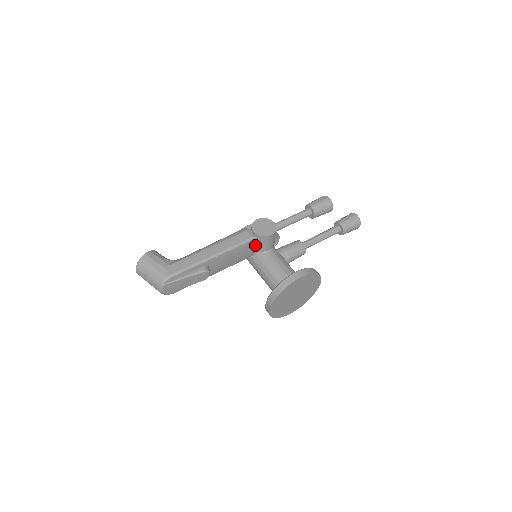
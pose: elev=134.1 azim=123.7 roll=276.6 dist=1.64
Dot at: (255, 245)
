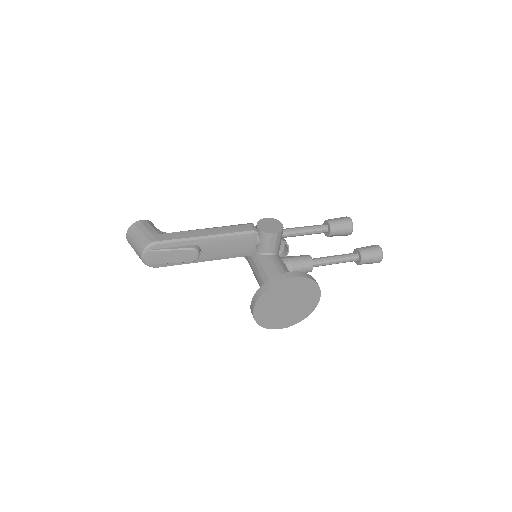
Dot at: (256, 241)
